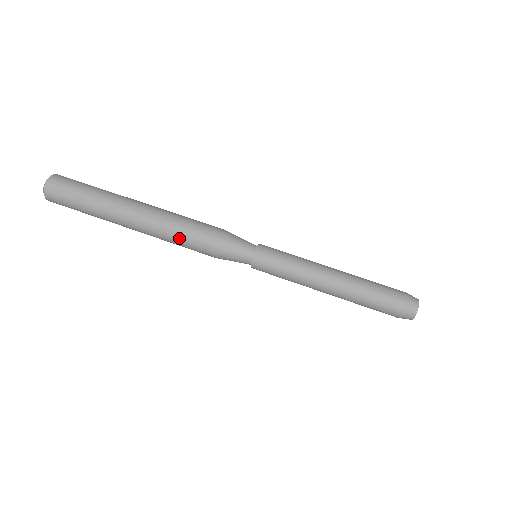
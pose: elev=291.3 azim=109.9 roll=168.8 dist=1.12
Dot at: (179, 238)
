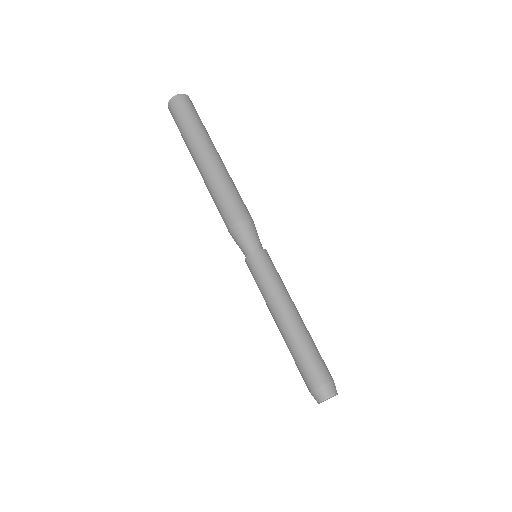
Dot at: occluded
